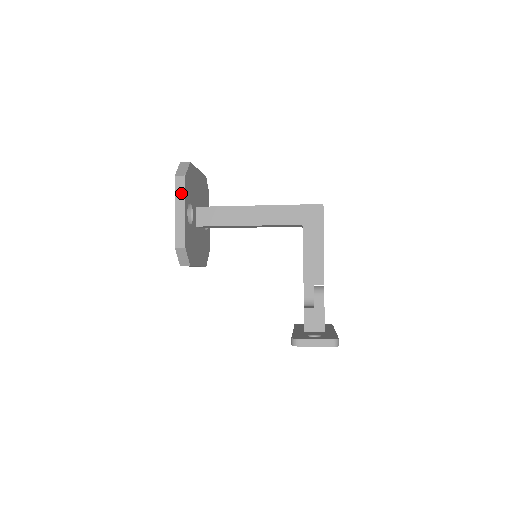
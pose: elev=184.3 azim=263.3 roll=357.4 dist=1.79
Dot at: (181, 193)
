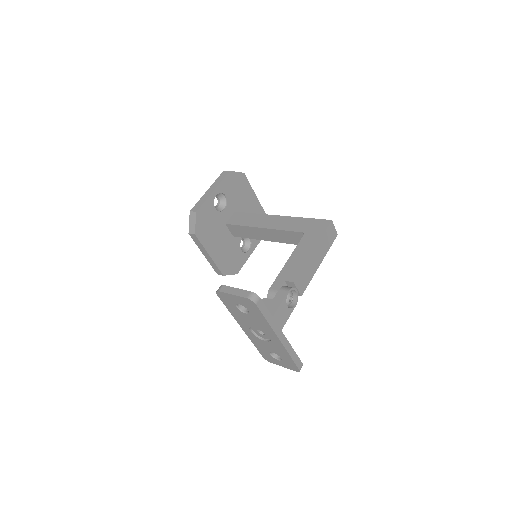
Dot at: (220, 180)
